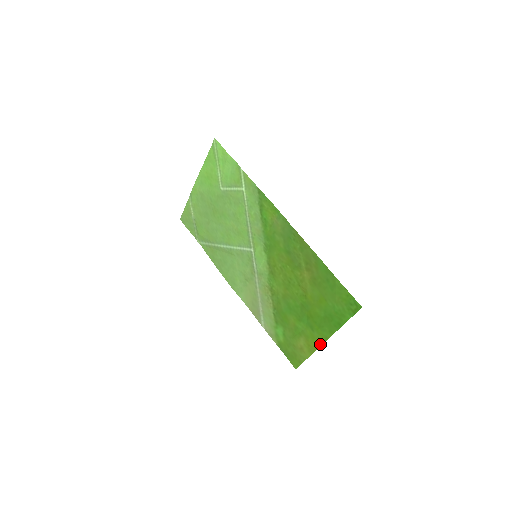
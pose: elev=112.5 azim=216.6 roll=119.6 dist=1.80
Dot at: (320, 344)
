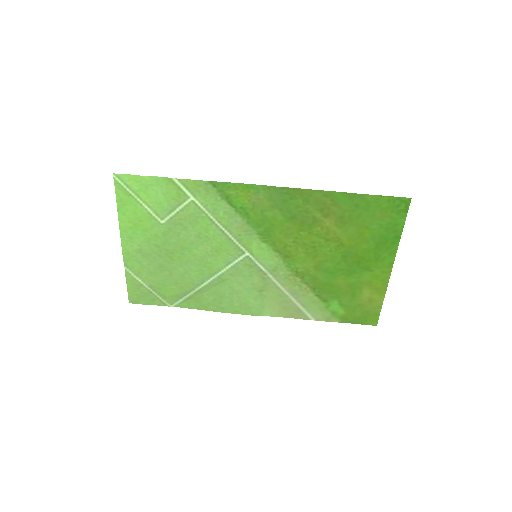
Dot at: (388, 276)
